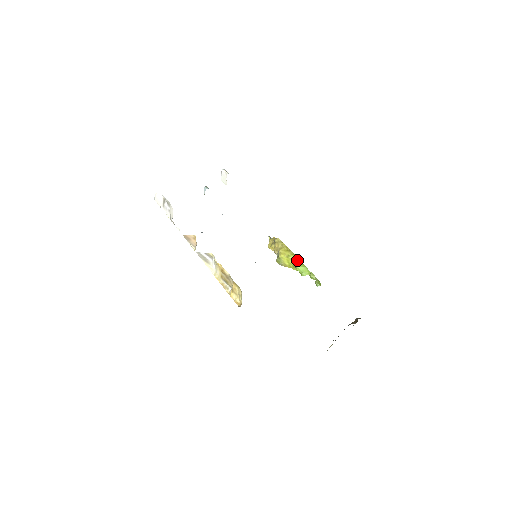
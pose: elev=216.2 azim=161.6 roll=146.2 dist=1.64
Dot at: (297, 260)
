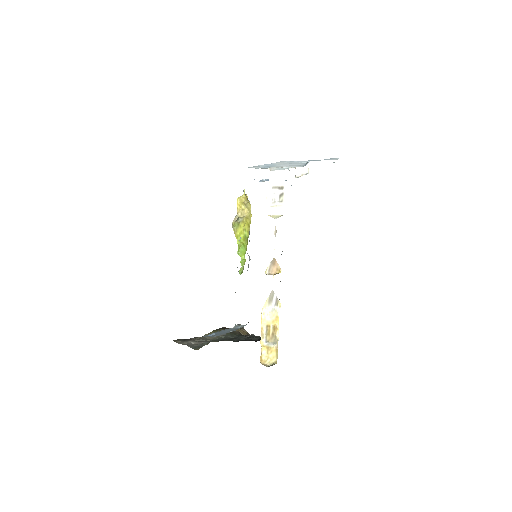
Dot at: (247, 240)
